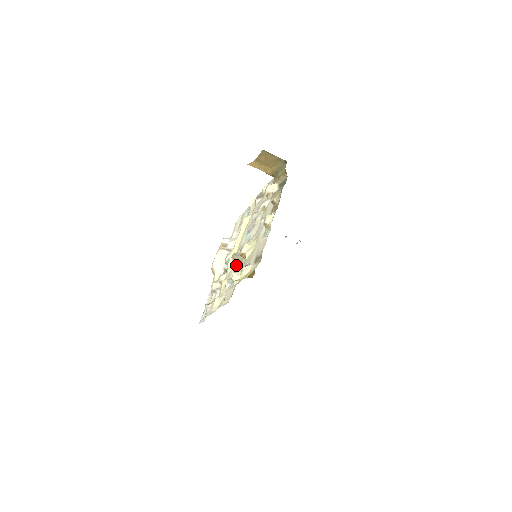
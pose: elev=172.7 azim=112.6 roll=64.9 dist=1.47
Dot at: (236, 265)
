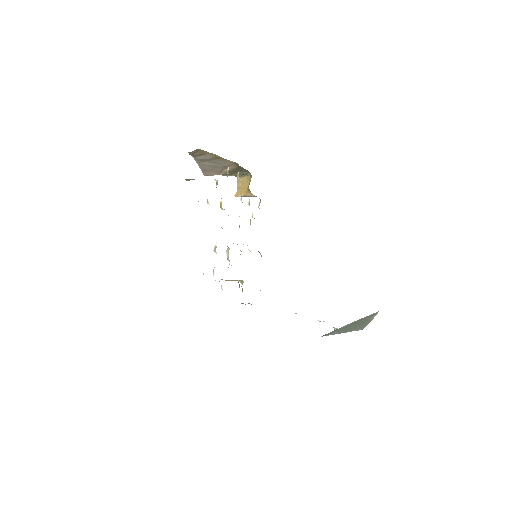
Dot at: occluded
